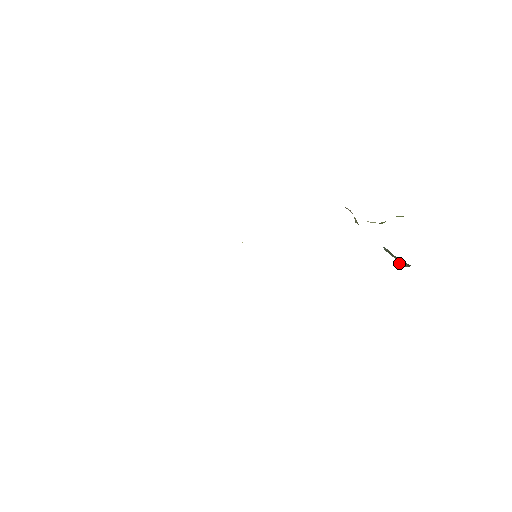
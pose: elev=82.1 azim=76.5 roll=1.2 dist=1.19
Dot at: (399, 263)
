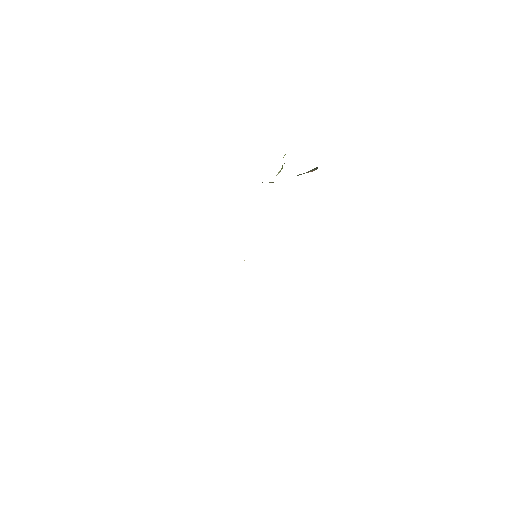
Dot at: occluded
